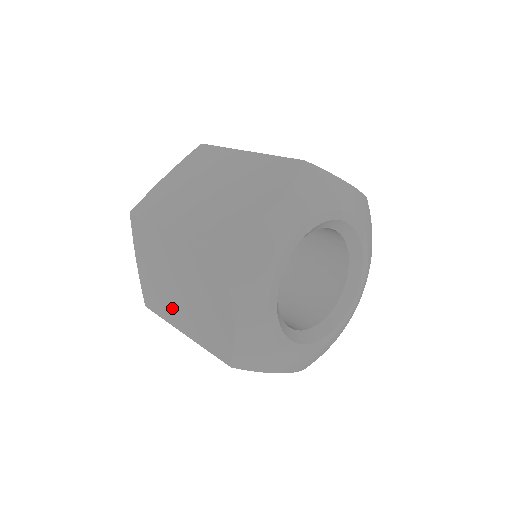
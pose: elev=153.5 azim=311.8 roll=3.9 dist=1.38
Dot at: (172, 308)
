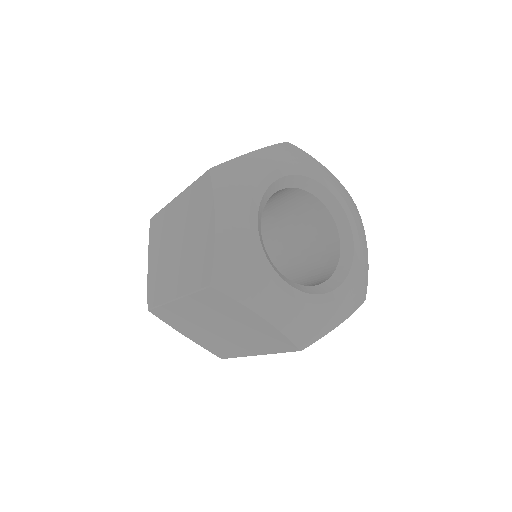
Dot at: (169, 280)
